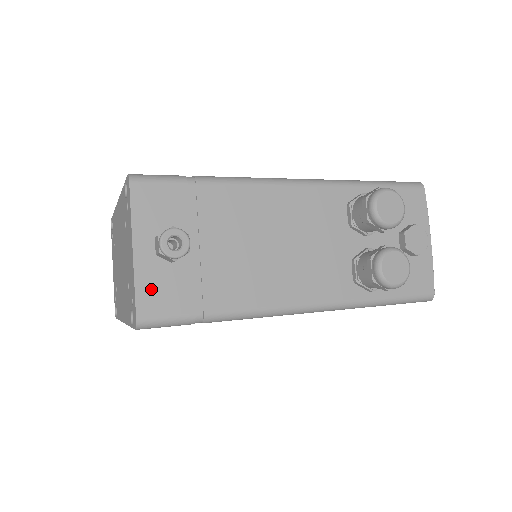
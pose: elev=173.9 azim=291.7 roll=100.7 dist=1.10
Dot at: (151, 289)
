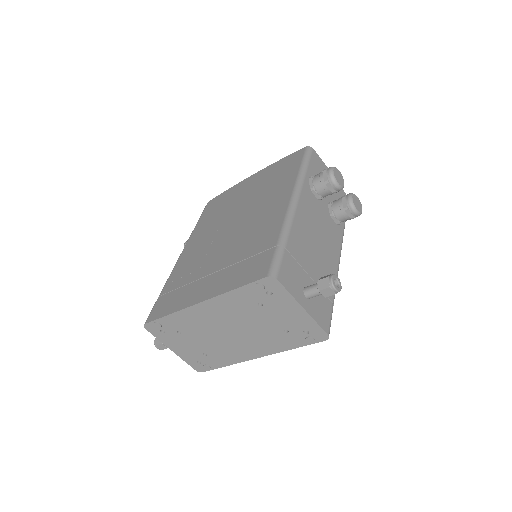
Dot at: (319, 316)
